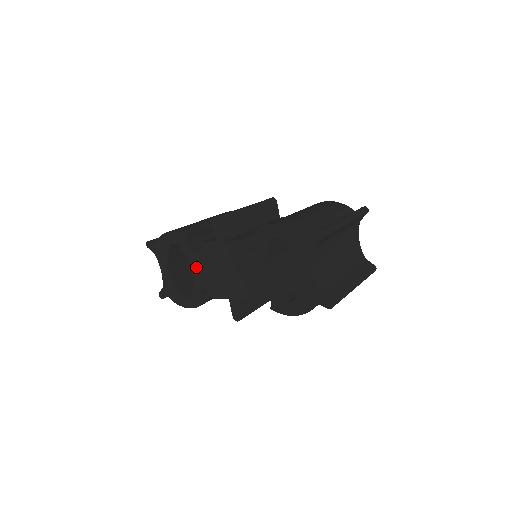
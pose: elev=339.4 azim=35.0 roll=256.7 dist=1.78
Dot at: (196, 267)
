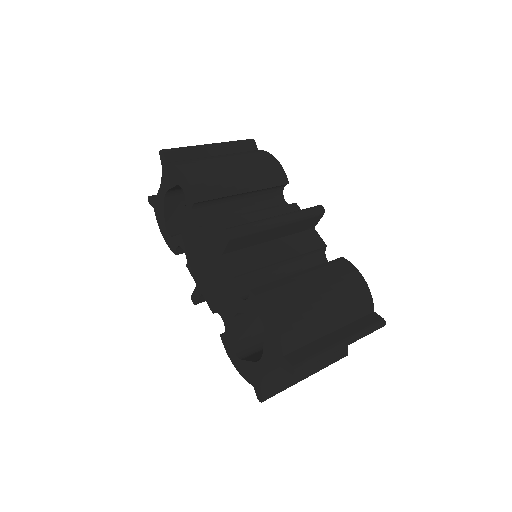
Dot at: (188, 231)
